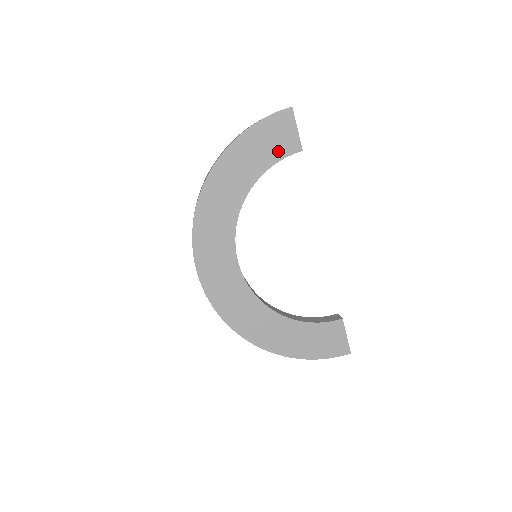
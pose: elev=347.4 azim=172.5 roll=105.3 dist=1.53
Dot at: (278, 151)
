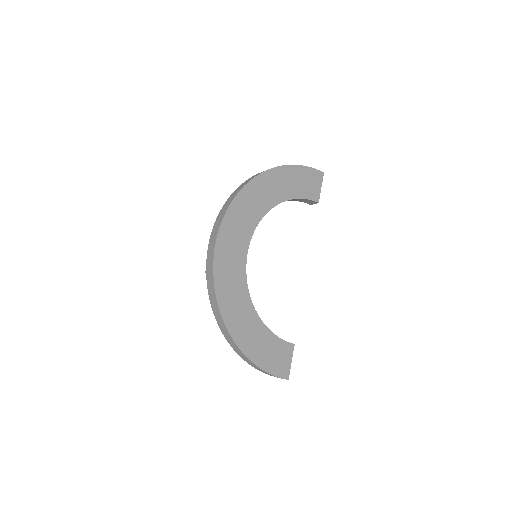
Dot at: (306, 192)
